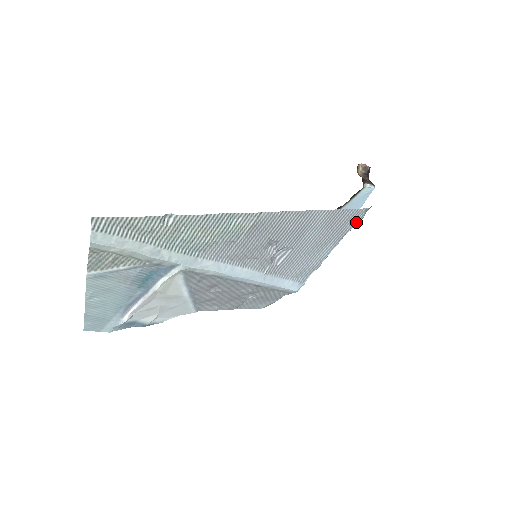
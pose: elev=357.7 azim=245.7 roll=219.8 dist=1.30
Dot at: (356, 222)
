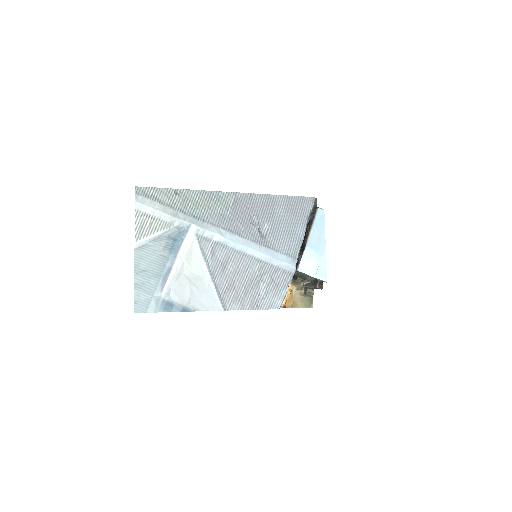
Dot at: (310, 208)
